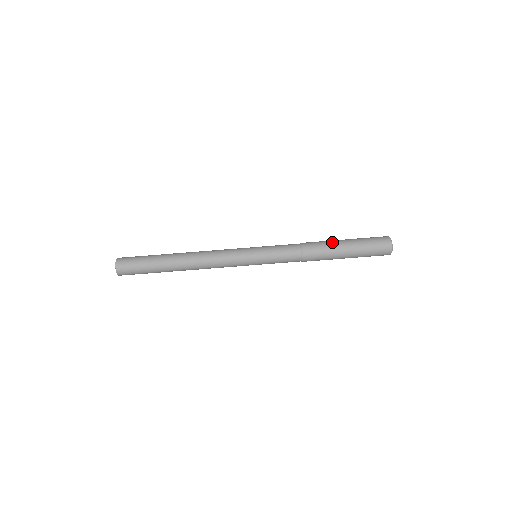
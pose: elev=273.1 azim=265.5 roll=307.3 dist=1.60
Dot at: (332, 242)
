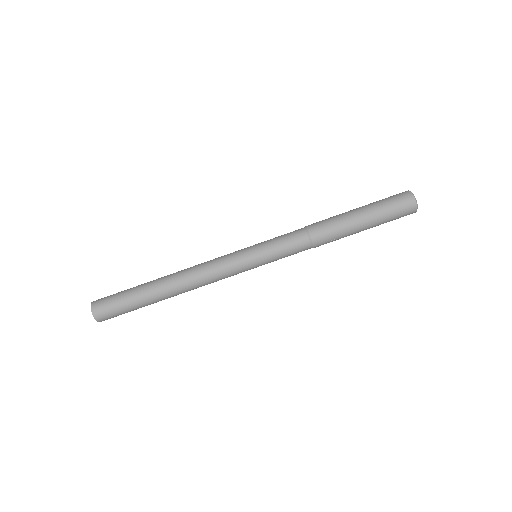
Dot at: (344, 218)
